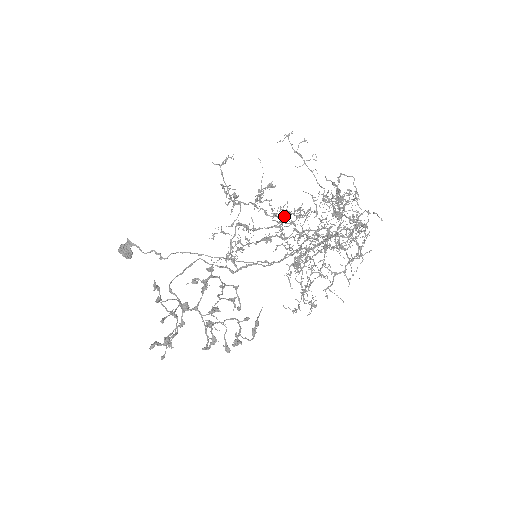
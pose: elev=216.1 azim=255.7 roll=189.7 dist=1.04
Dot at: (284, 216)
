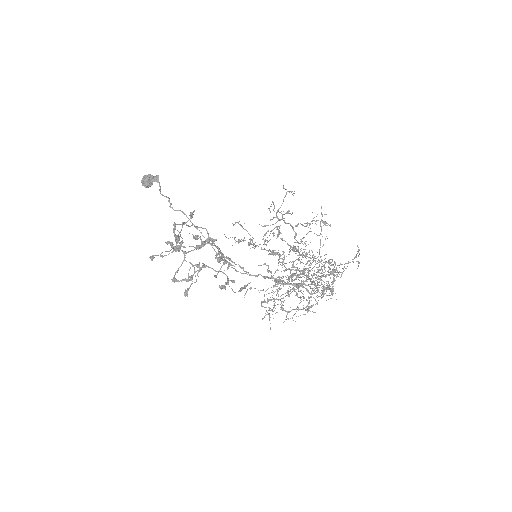
Dot at: occluded
